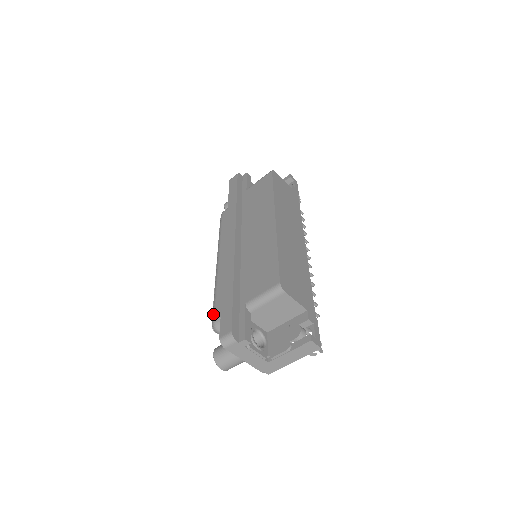
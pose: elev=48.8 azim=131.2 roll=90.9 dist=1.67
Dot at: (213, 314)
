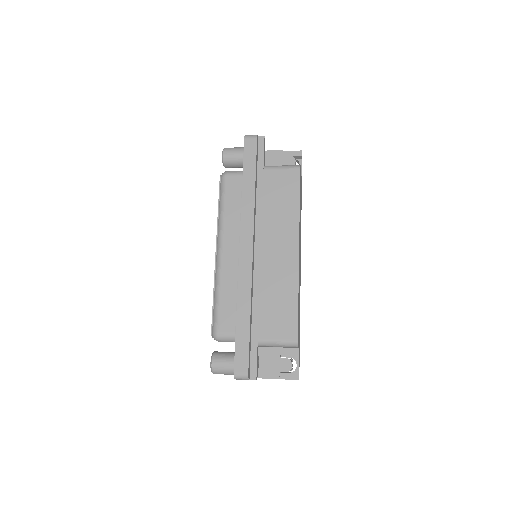
Dot at: (216, 324)
